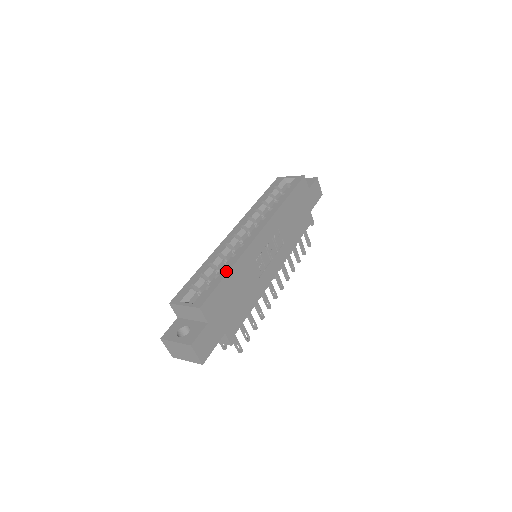
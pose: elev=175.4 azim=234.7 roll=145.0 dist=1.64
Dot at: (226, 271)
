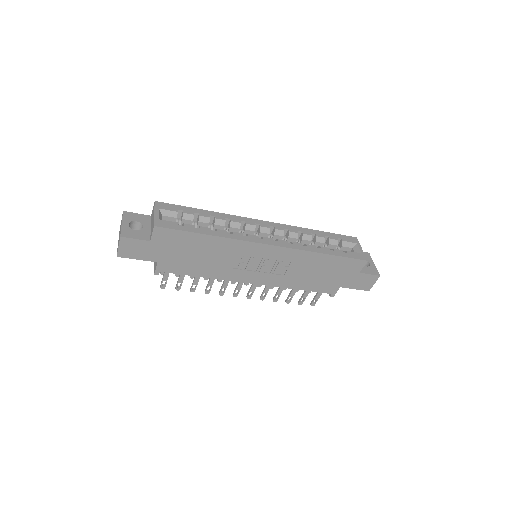
Dot at: (207, 232)
